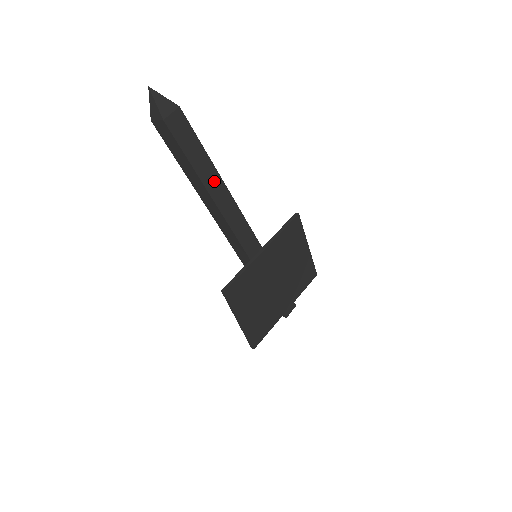
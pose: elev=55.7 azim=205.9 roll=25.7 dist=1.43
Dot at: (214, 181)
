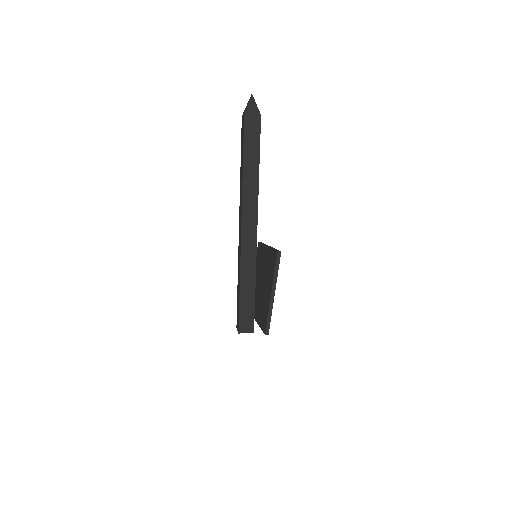
Dot at: occluded
